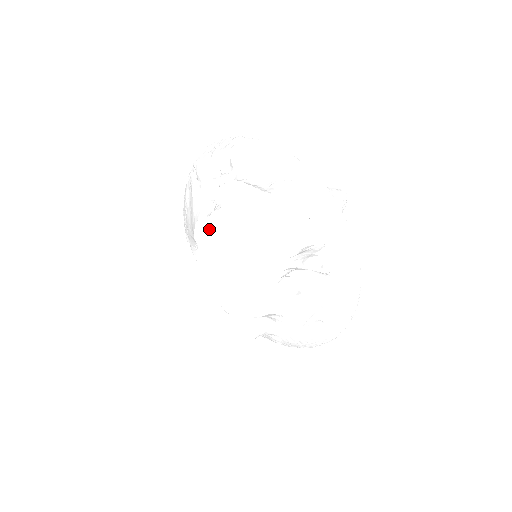
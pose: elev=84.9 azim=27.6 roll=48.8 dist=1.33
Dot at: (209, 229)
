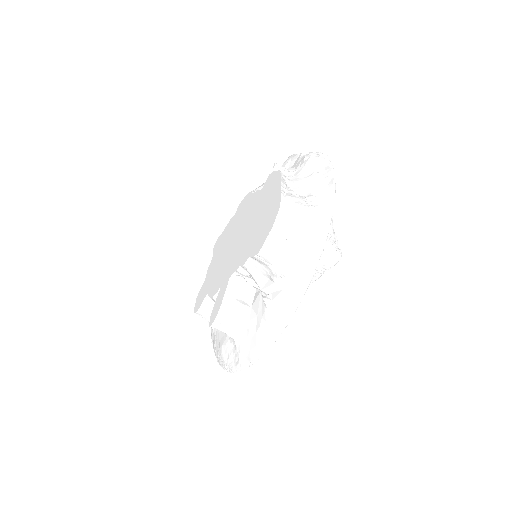
Dot at: (247, 203)
